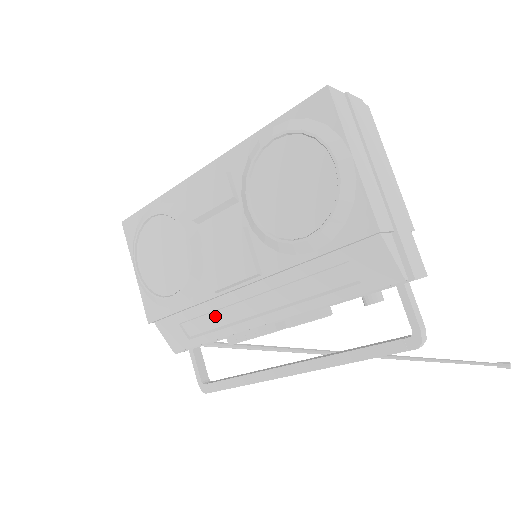
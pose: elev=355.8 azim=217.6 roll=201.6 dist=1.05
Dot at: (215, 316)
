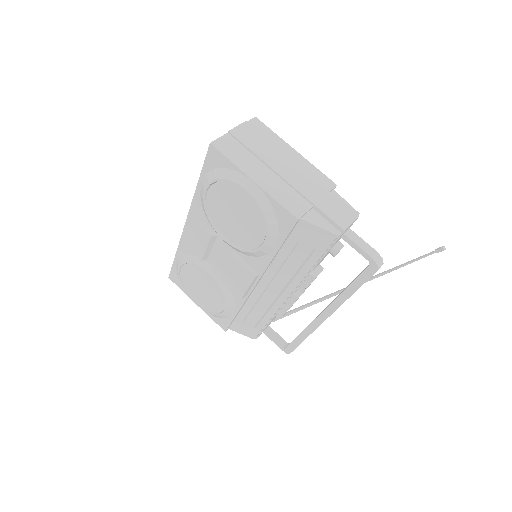
Dot at: (257, 308)
